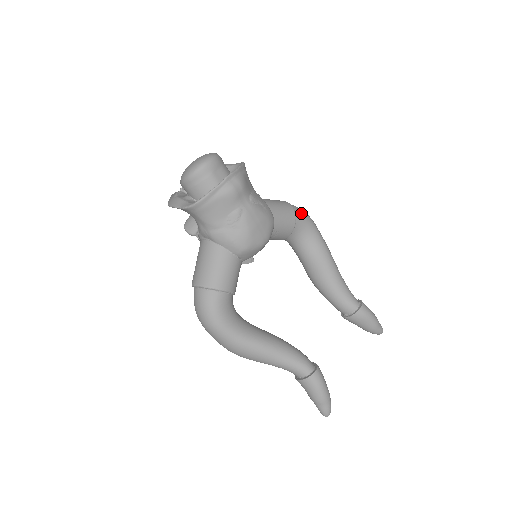
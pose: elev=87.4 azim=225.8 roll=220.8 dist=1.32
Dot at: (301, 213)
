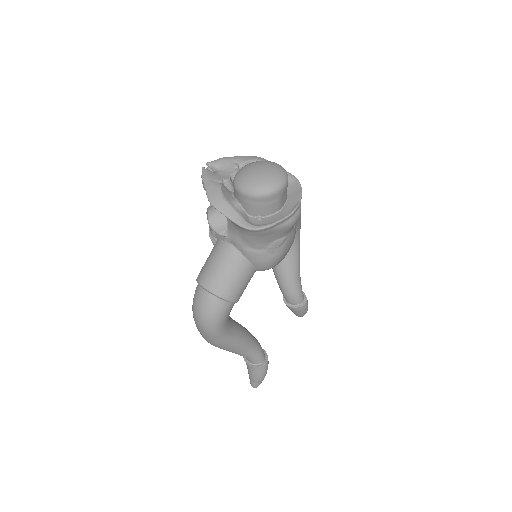
Dot at: (300, 216)
